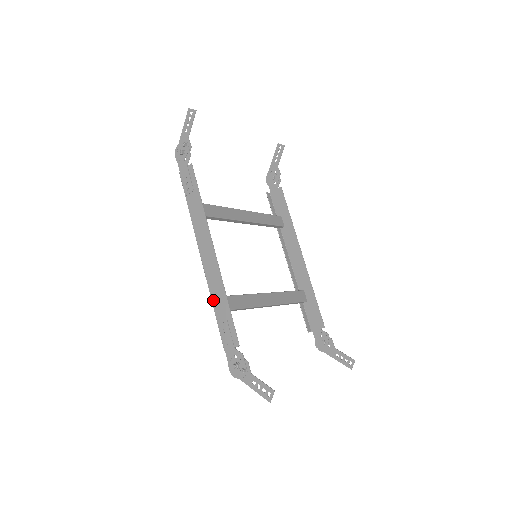
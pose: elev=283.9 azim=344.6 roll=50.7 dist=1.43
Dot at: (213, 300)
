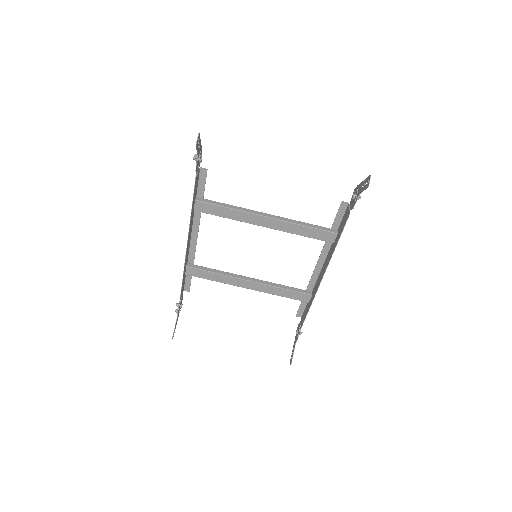
Dot at: (186, 265)
